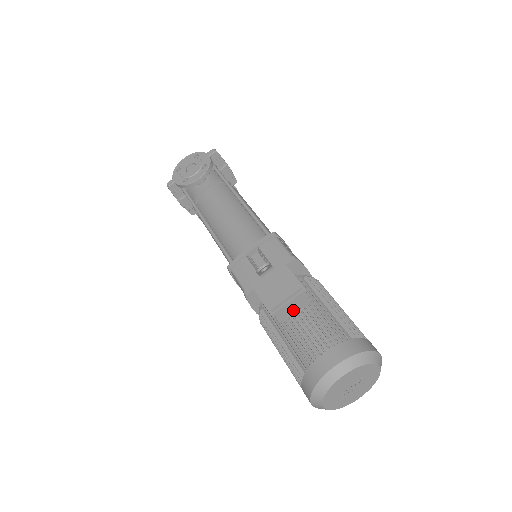
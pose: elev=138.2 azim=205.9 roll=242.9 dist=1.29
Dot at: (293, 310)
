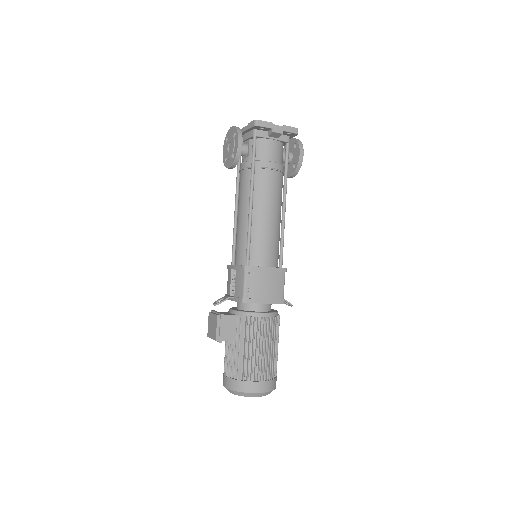
Dot at: occluded
